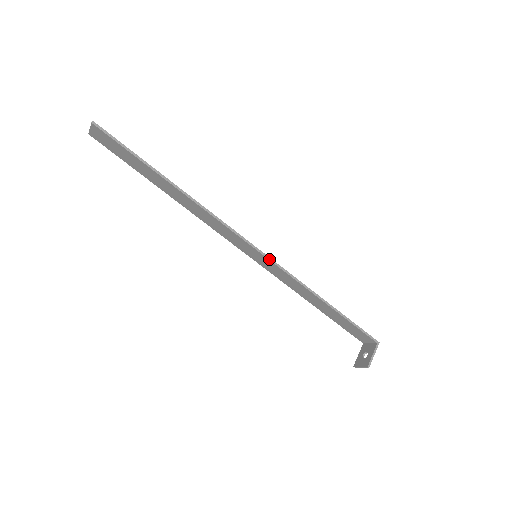
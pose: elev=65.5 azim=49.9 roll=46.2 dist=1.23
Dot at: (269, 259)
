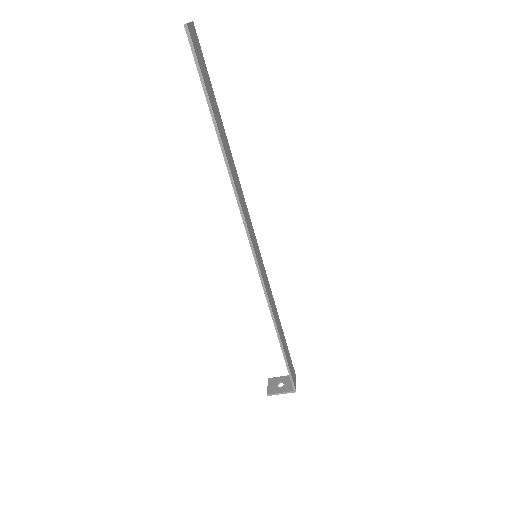
Dot at: (259, 272)
